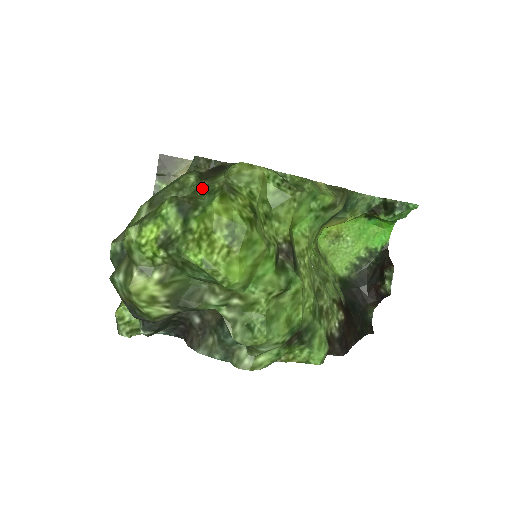
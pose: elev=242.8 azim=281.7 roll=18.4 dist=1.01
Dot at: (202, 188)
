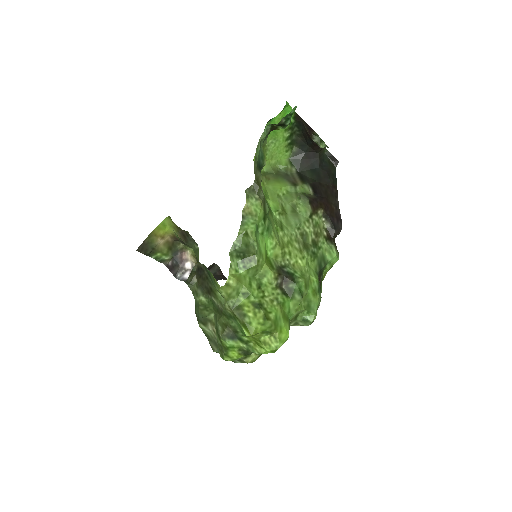
Dot at: (220, 311)
